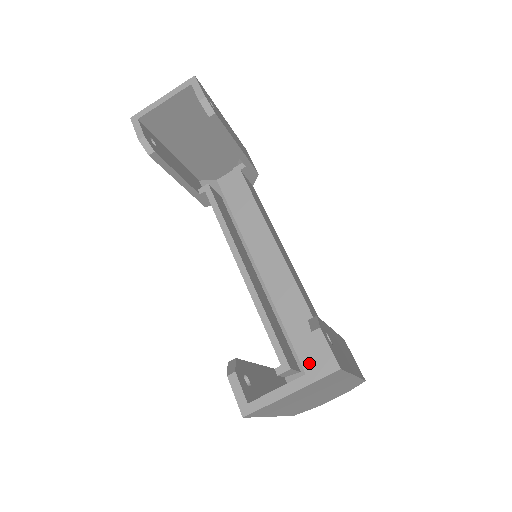
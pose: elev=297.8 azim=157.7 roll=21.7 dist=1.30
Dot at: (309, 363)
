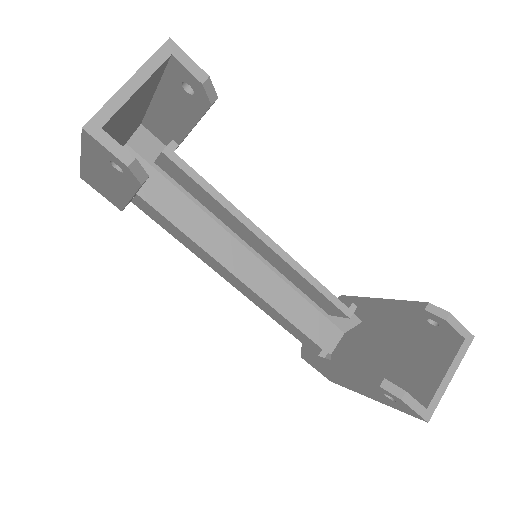
Dot at: (313, 330)
